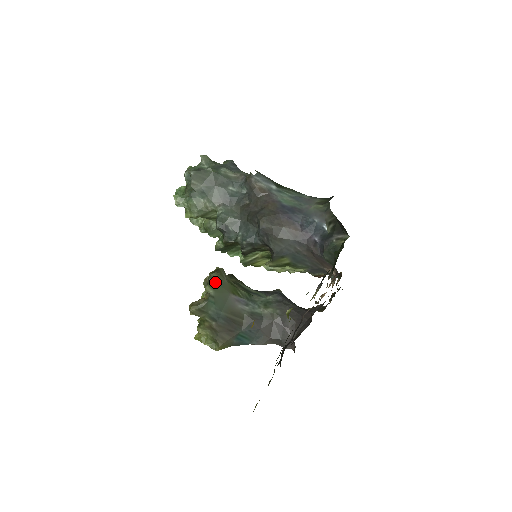
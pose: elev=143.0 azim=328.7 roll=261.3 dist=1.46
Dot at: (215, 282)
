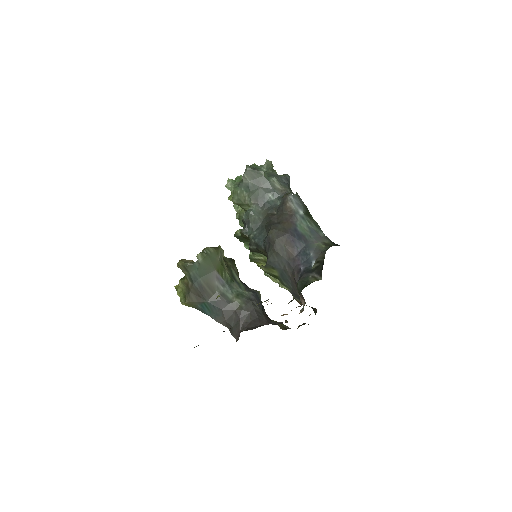
Dot at: (208, 254)
